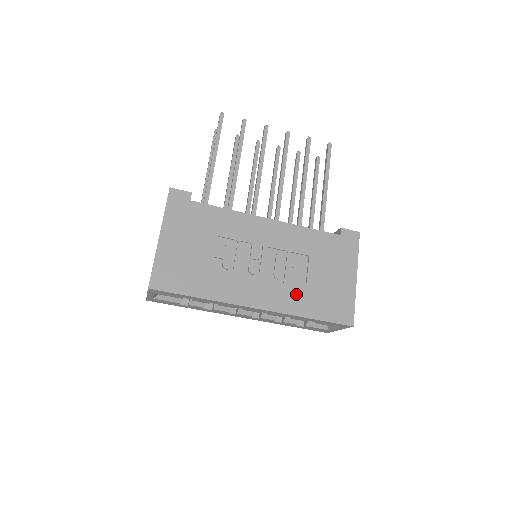
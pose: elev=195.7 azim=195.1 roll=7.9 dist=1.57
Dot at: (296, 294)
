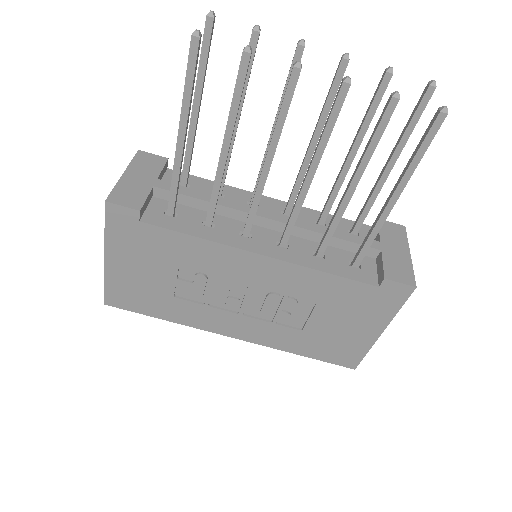
Dot at: (286, 334)
